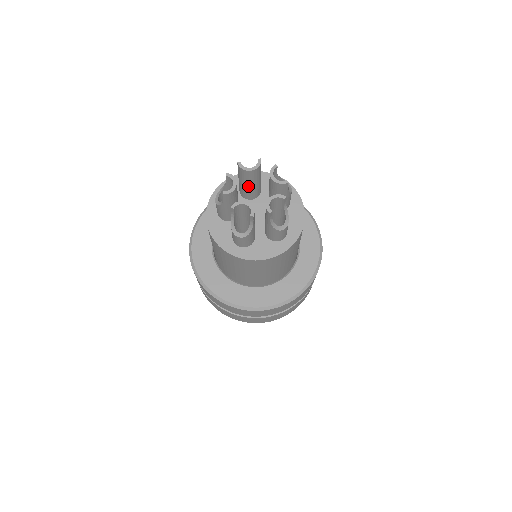
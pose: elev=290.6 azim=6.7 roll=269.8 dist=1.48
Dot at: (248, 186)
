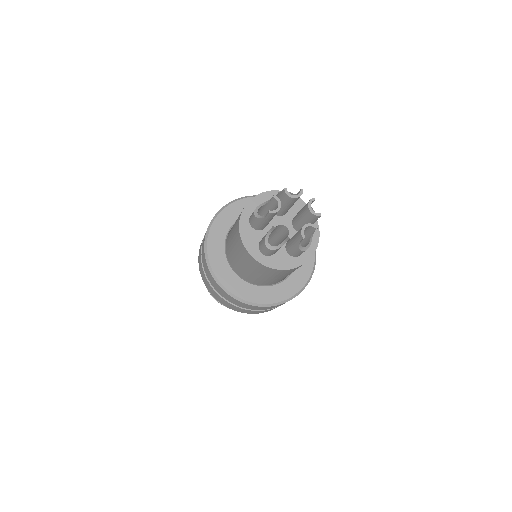
Dot at: (283, 207)
